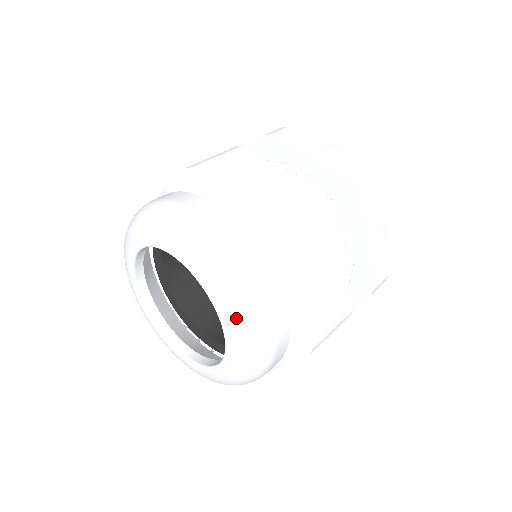
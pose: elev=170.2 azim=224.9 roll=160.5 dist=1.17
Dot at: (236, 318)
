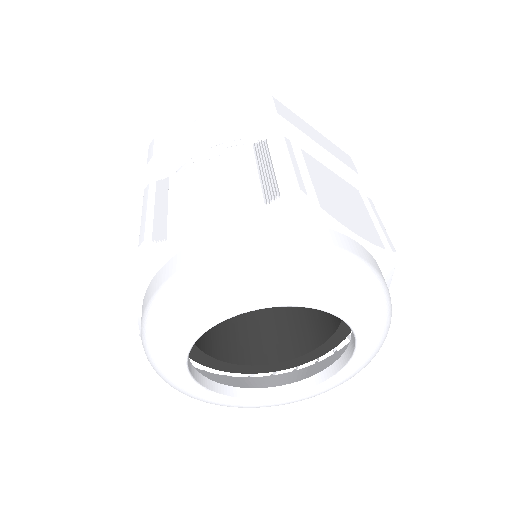
Dot at: (377, 349)
